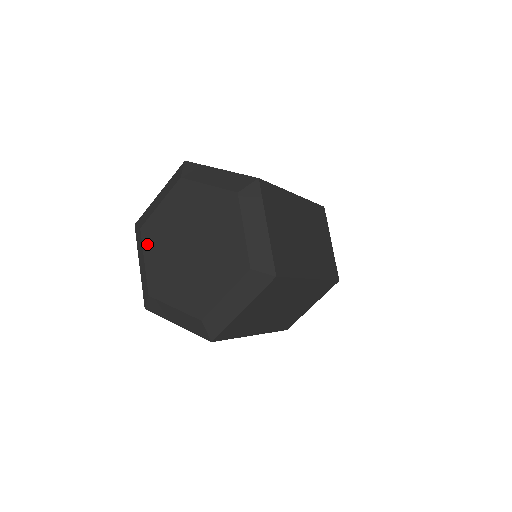
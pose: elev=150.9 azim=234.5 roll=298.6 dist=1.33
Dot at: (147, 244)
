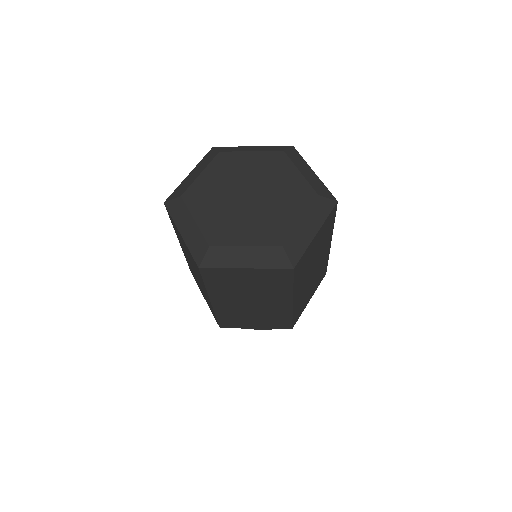
Dot at: (215, 165)
